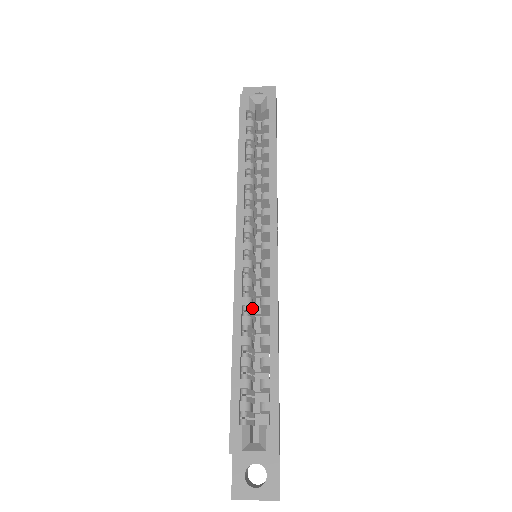
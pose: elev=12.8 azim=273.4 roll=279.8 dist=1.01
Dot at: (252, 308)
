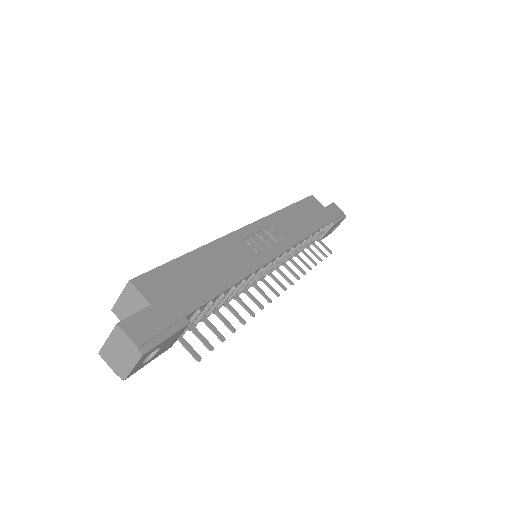
Dot at: occluded
